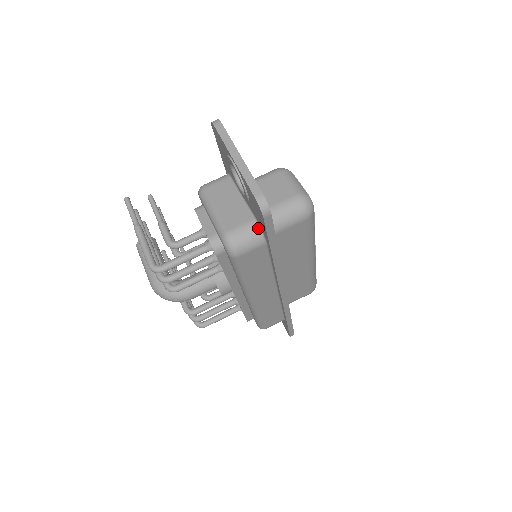
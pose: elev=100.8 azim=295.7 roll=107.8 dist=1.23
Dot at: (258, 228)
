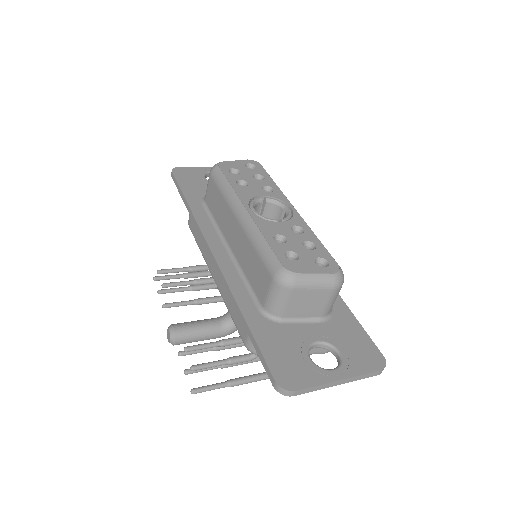
Dot at: occluded
